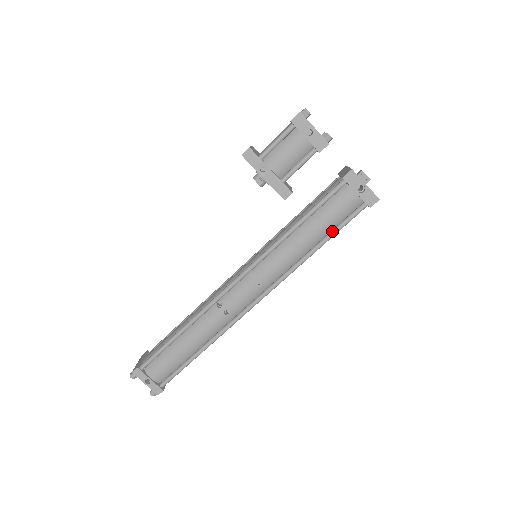
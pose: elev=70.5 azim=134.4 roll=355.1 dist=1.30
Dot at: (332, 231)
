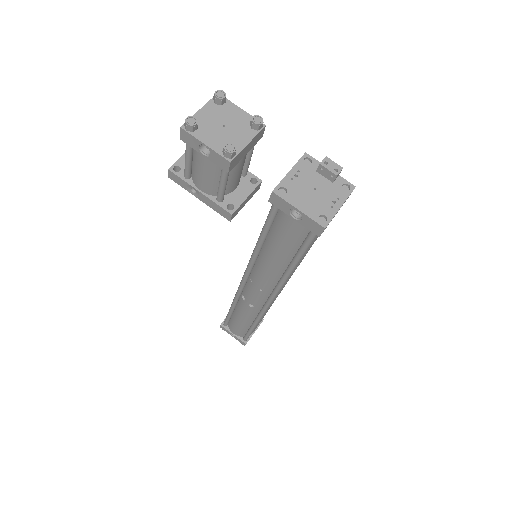
Dot at: (295, 254)
